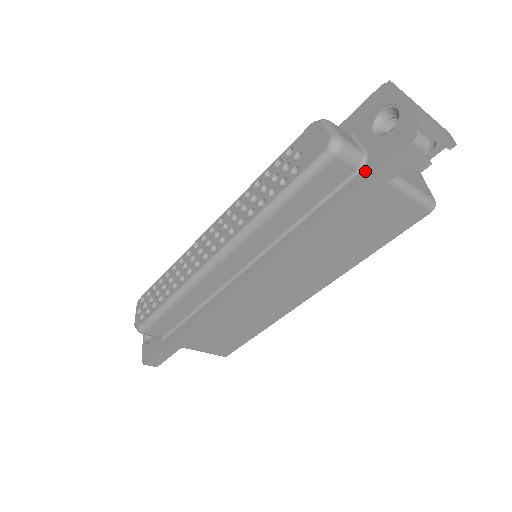
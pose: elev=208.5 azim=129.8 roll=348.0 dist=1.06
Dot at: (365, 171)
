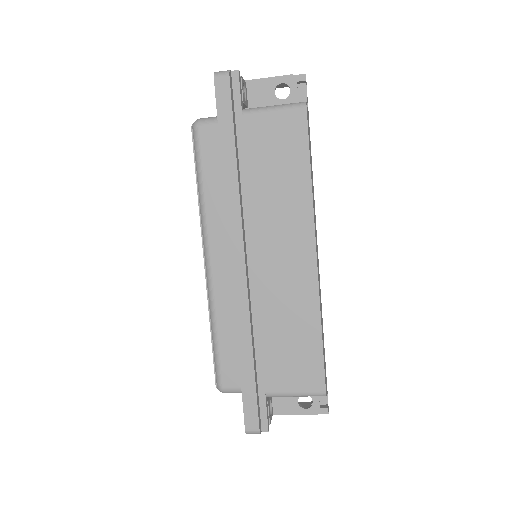
Dot at: (219, 118)
